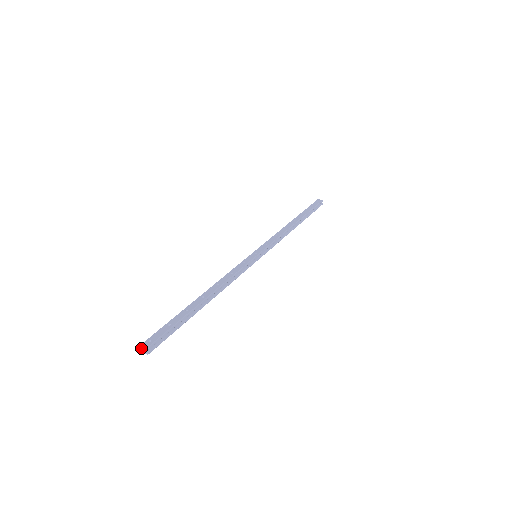
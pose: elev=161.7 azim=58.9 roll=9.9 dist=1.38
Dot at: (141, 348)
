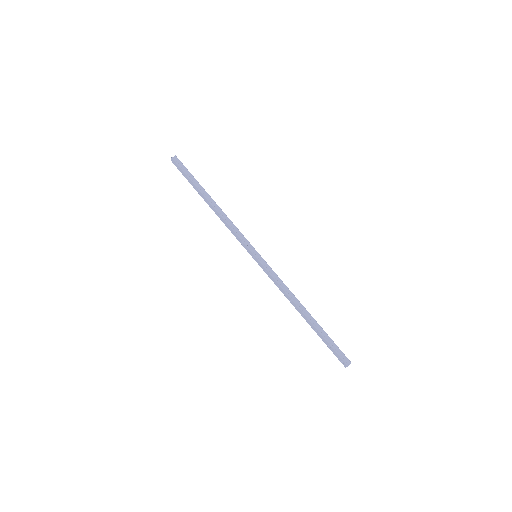
Dot at: occluded
